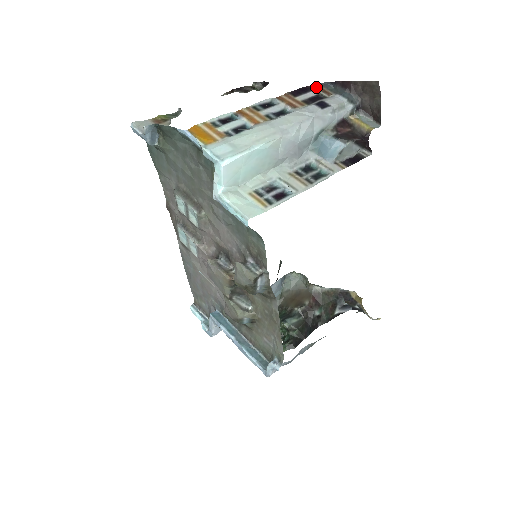
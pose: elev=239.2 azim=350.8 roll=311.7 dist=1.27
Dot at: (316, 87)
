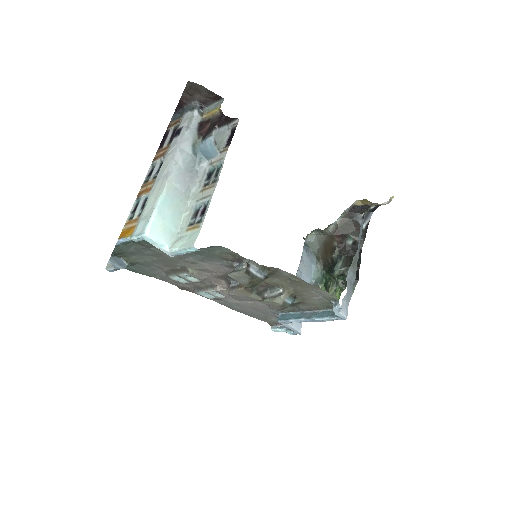
Dot at: (170, 127)
